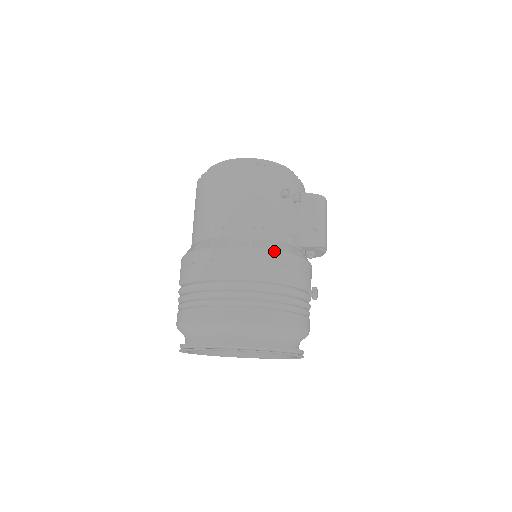
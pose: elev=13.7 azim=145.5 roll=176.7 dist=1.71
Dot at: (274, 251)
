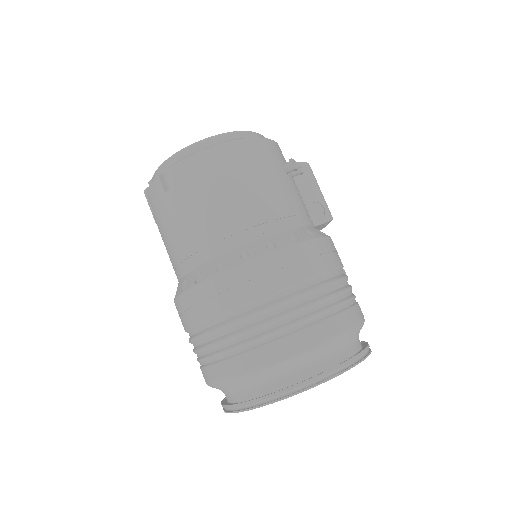
Dot at: (320, 239)
